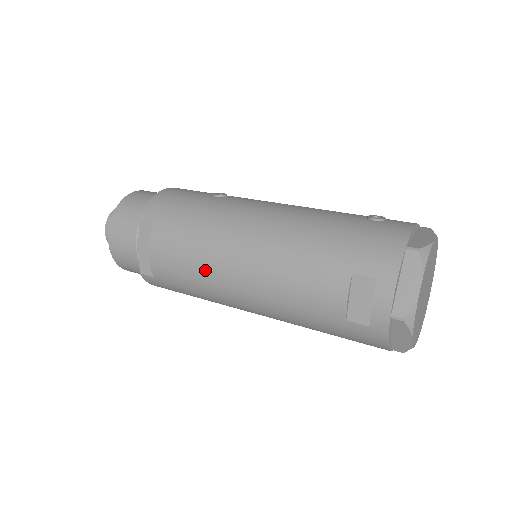
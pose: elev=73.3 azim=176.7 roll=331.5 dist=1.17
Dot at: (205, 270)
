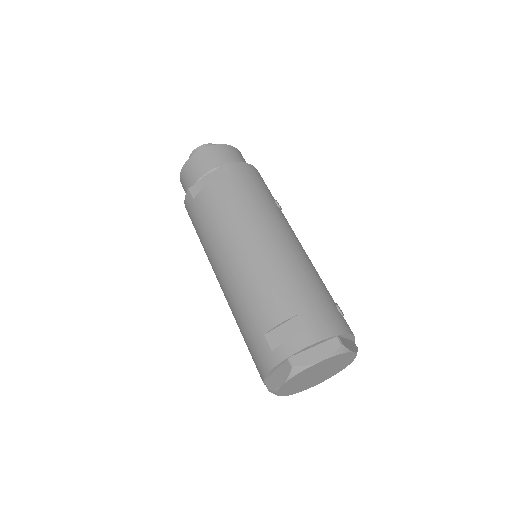
Dot at: (226, 227)
